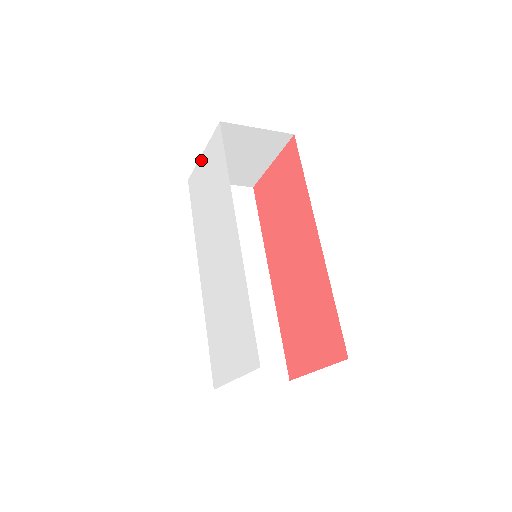
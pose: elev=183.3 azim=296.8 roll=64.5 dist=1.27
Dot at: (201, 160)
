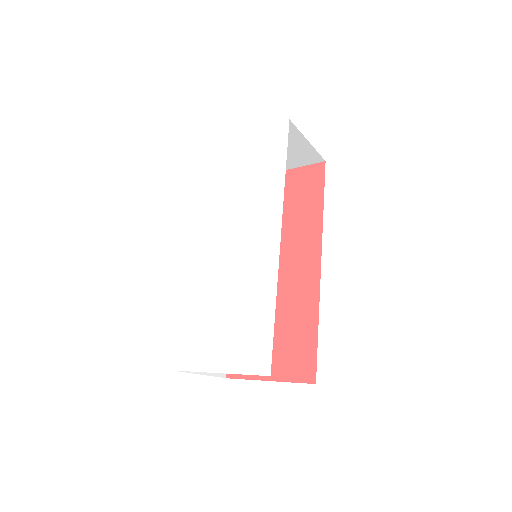
Dot at: (239, 138)
